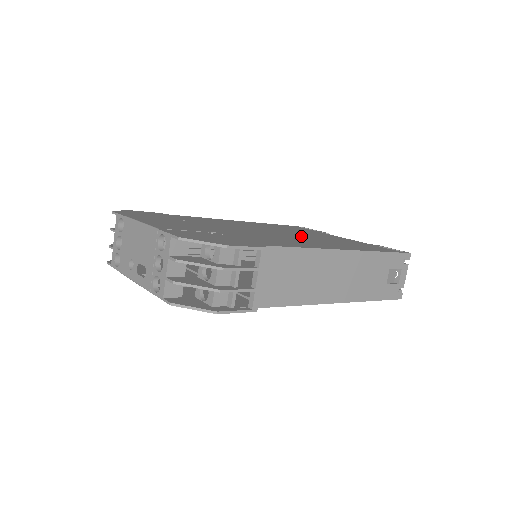
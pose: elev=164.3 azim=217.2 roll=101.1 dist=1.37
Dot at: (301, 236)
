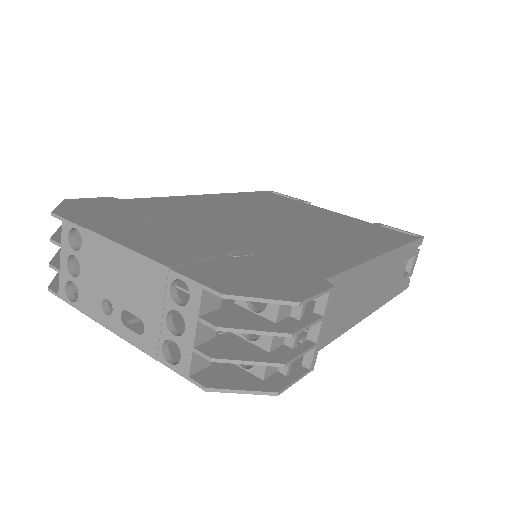
Dot at: (307, 224)
